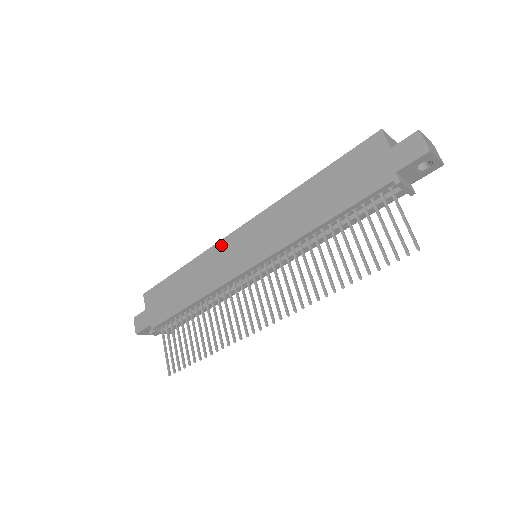
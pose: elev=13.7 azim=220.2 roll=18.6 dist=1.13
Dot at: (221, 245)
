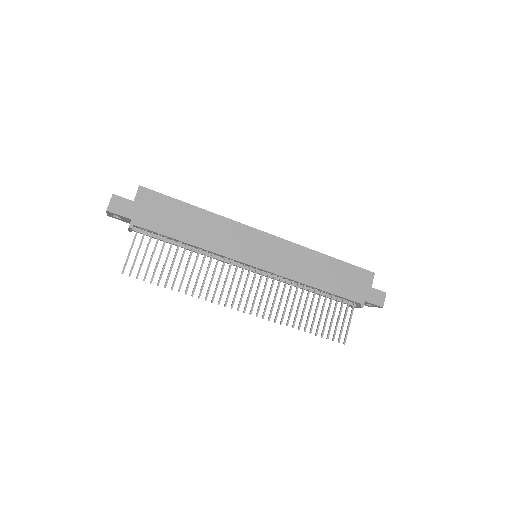
Dot at: (244, 229)
